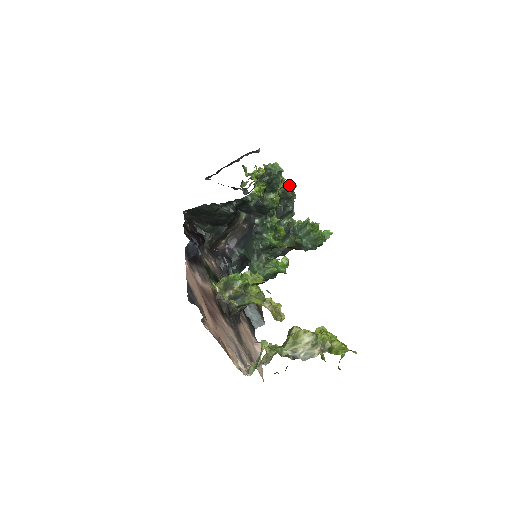
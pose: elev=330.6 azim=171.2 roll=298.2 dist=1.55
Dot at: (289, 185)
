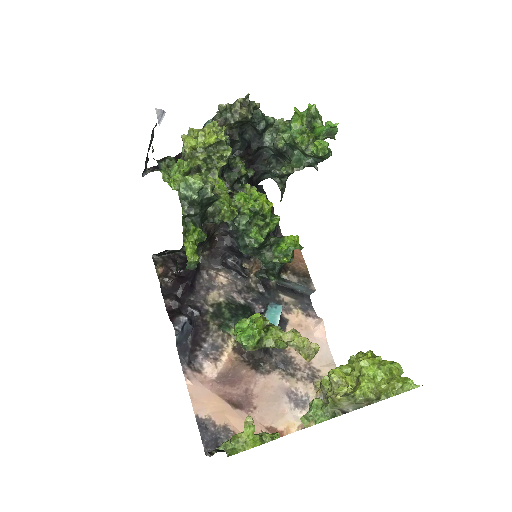
Dot at: (237, 106)
